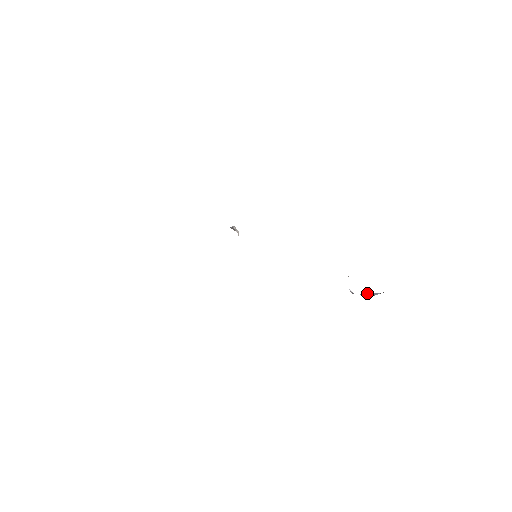
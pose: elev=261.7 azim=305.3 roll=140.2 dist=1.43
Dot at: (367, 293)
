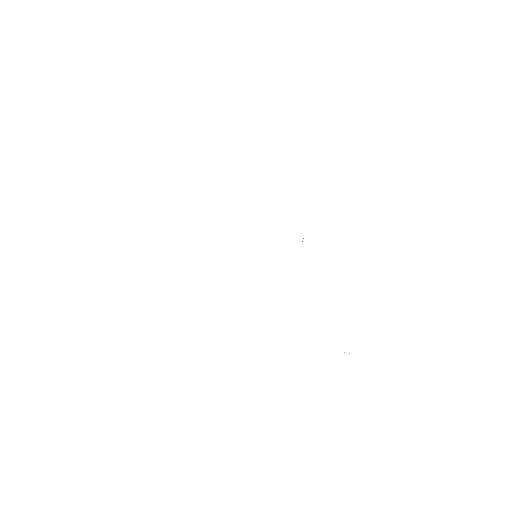
Dot at: occluded
